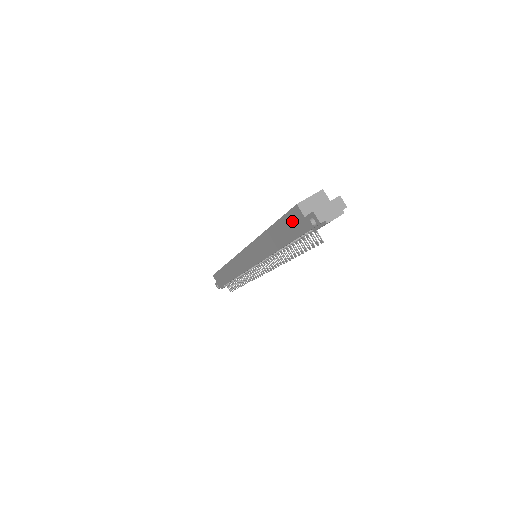
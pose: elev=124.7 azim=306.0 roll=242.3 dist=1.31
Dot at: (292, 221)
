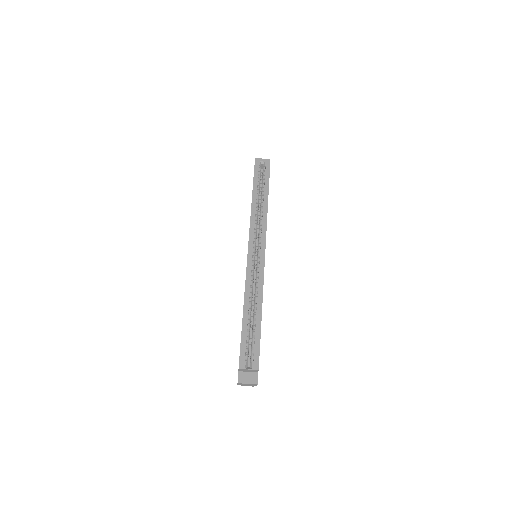
Dot at: occluded
